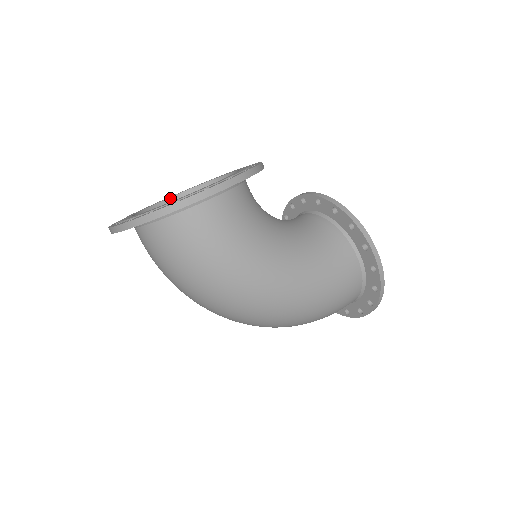
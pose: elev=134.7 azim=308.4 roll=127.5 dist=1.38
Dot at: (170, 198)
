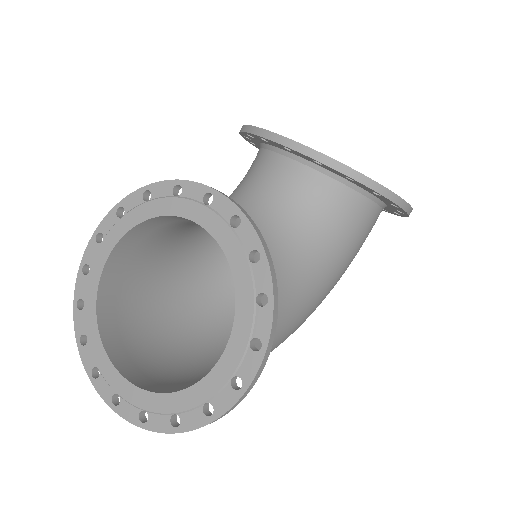
Dot at: (108, 259)
